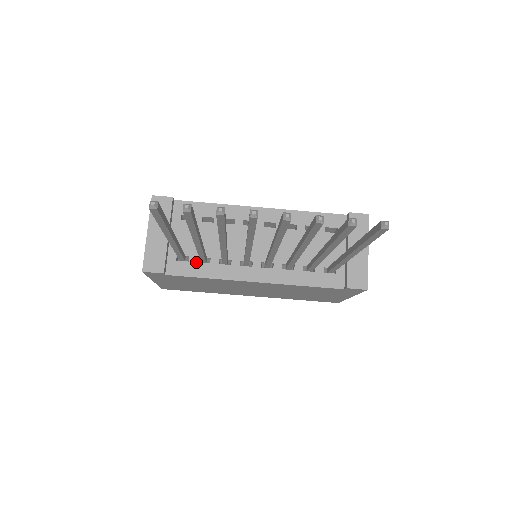
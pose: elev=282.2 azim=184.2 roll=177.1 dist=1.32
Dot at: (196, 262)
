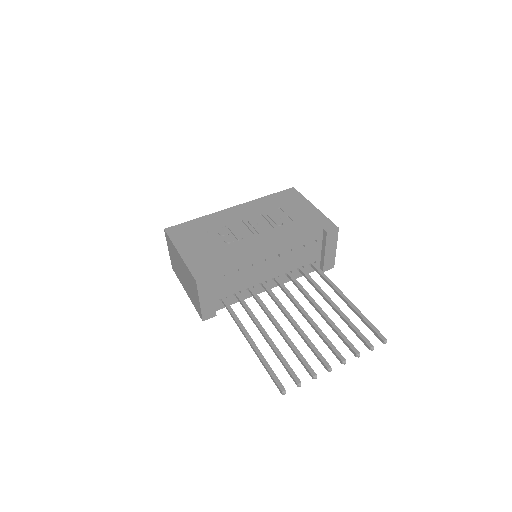
Dot at: (232, 297)
